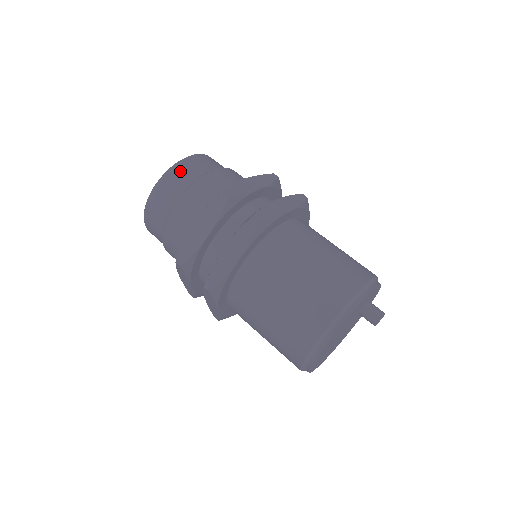
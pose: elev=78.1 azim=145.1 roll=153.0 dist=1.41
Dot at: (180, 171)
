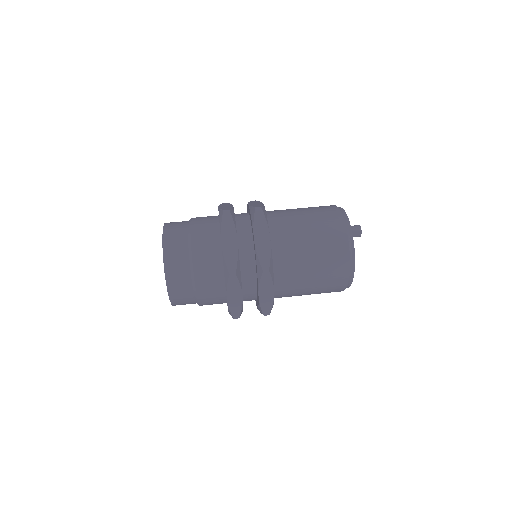
Dot at: (174, 274)
